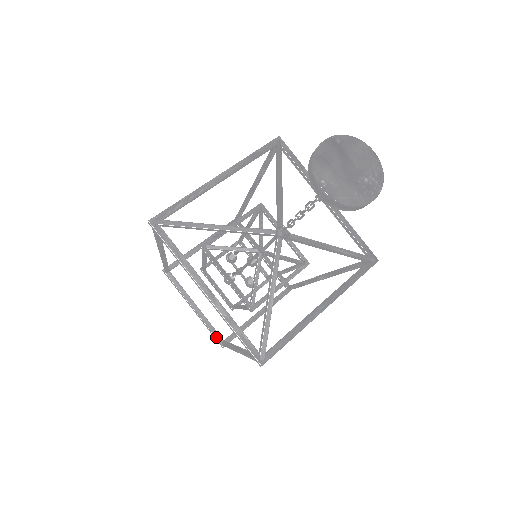
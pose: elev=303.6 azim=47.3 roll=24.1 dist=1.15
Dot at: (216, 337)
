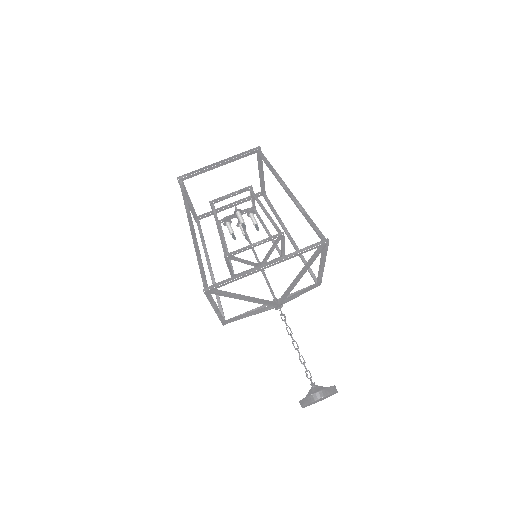
Dot at: (194, 217)
